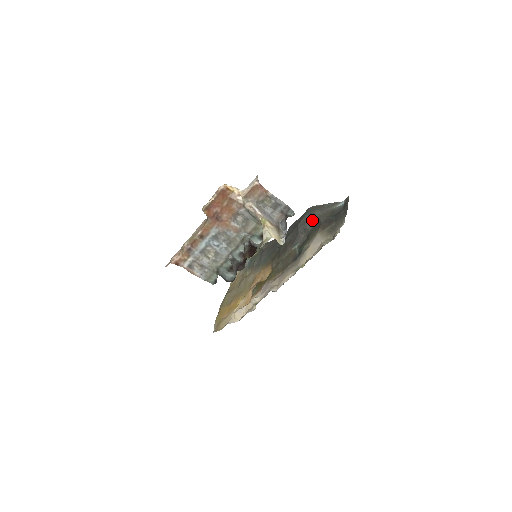
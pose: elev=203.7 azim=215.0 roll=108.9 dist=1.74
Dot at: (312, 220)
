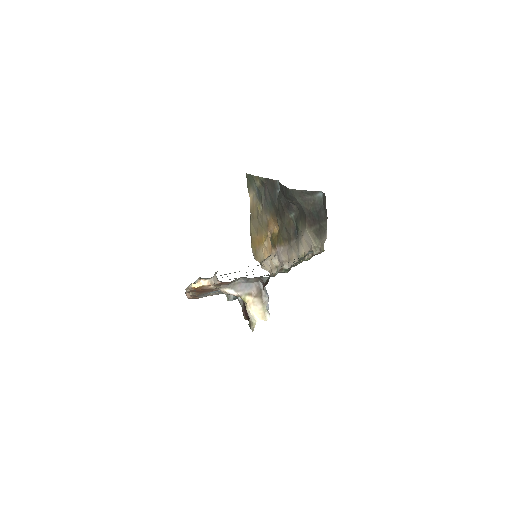
Dot at: (297, 203)
